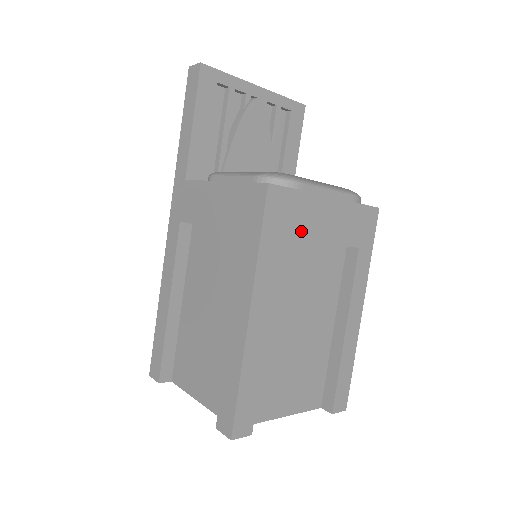
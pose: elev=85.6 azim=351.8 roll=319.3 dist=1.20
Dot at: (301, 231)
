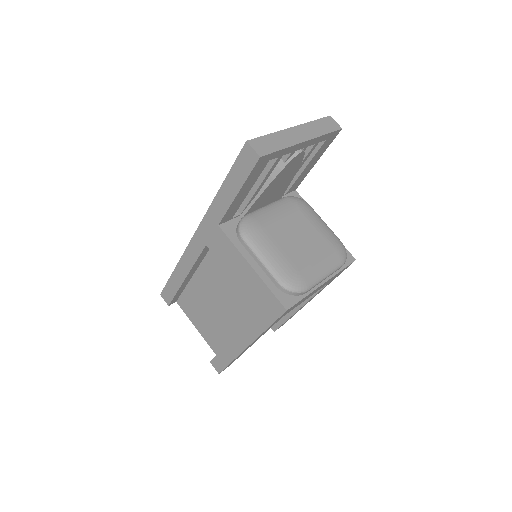
Dot at: (296, 306)
